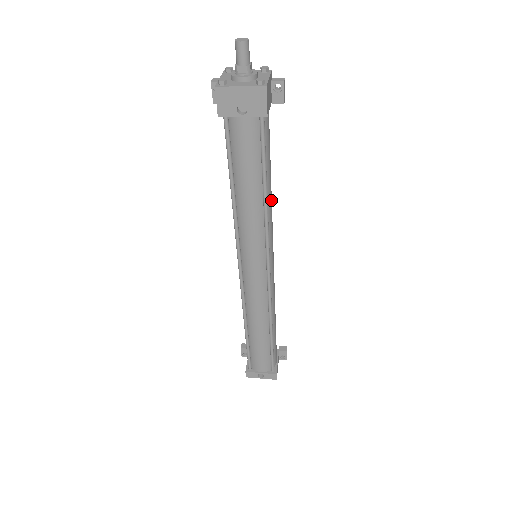
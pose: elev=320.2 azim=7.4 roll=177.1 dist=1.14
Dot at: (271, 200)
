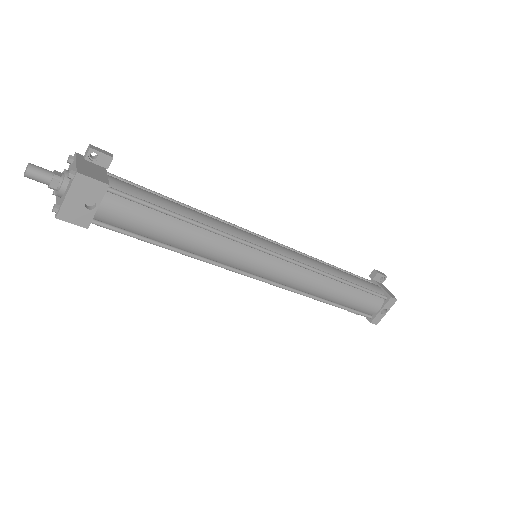
Dot at: (204, 217)
